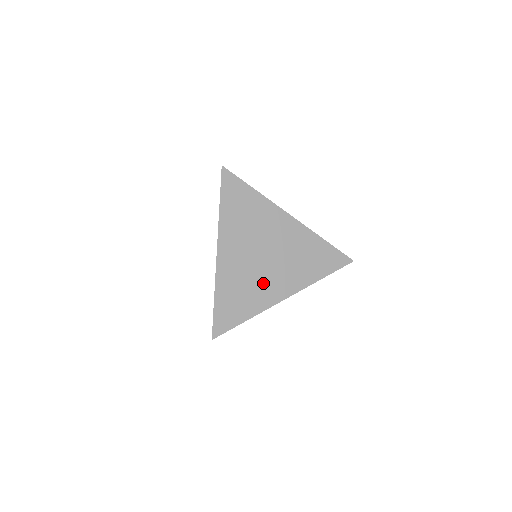
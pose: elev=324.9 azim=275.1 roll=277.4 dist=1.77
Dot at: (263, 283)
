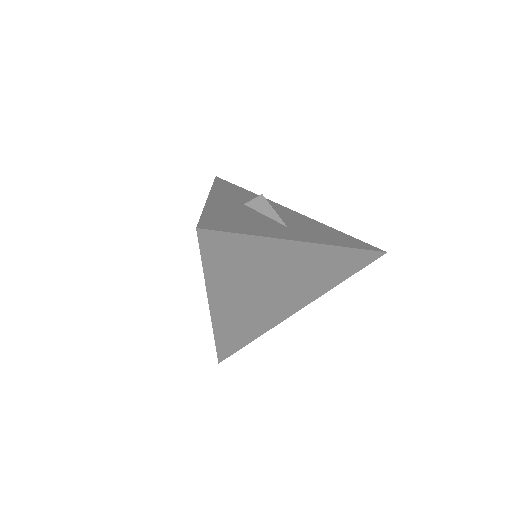
Dot at: (271, 310)
